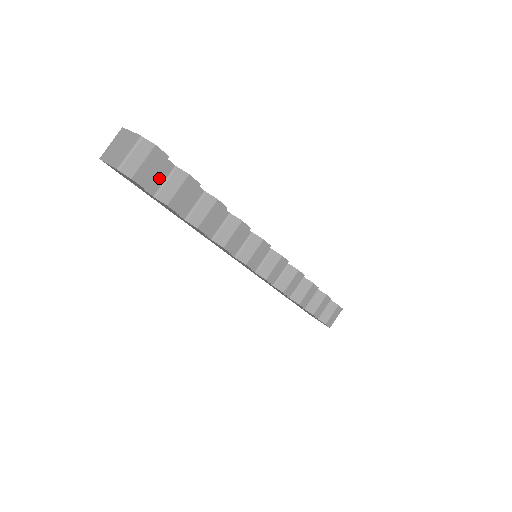
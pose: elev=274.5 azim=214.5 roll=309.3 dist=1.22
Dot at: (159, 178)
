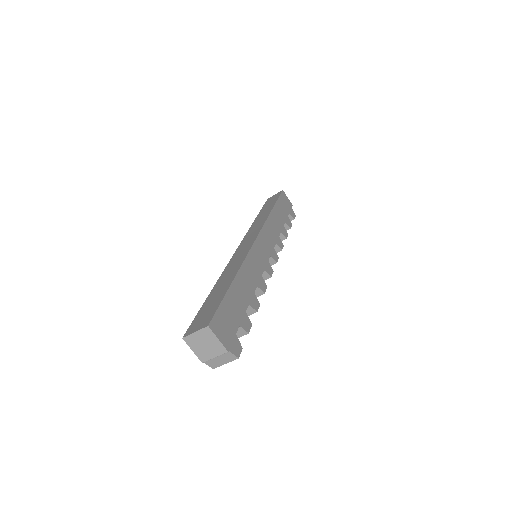
Dot at: occluded
